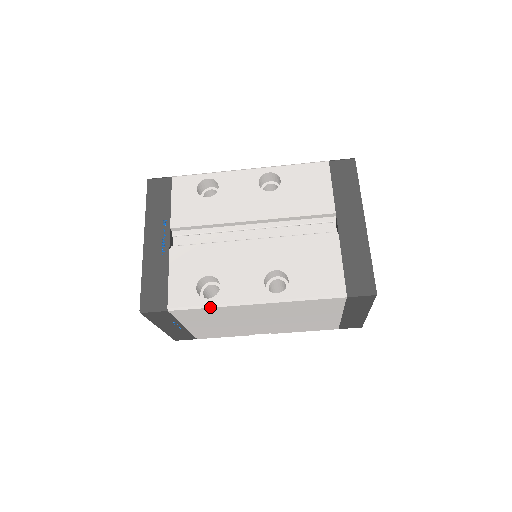
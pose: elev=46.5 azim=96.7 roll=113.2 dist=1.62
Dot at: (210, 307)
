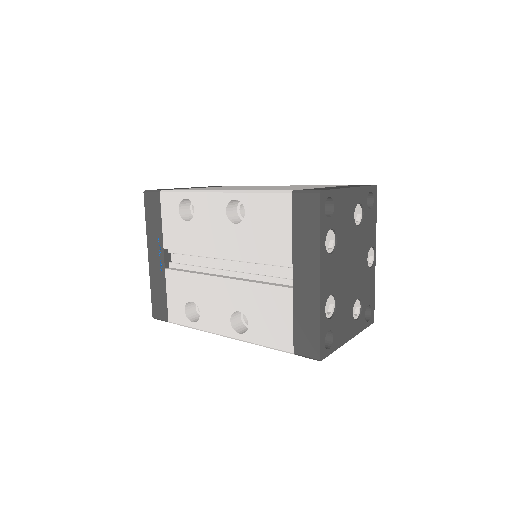
Dot at: occluded
